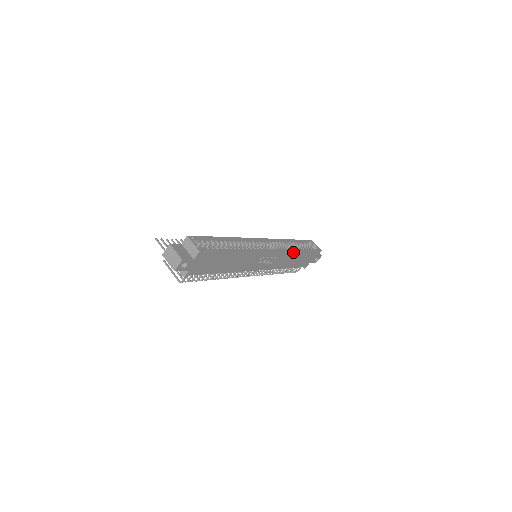
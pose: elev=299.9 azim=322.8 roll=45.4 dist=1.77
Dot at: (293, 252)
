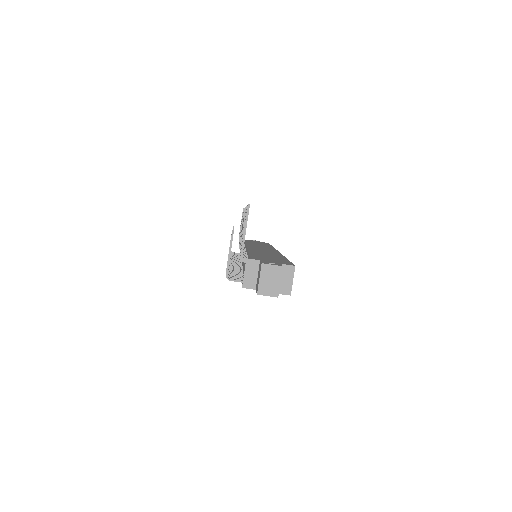
Dot at: occluded
